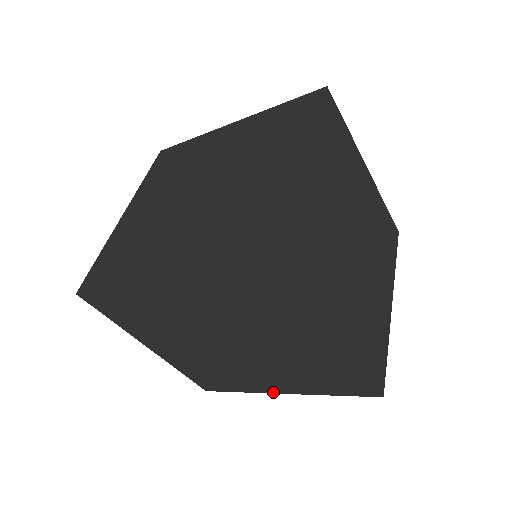
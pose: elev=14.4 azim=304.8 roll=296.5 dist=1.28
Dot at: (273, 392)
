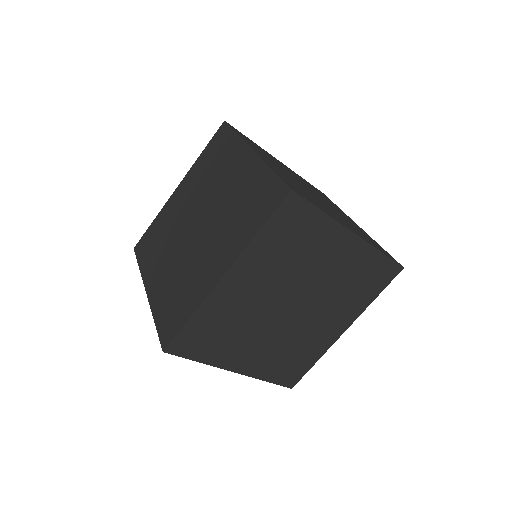
Dot at: (338, 337)
